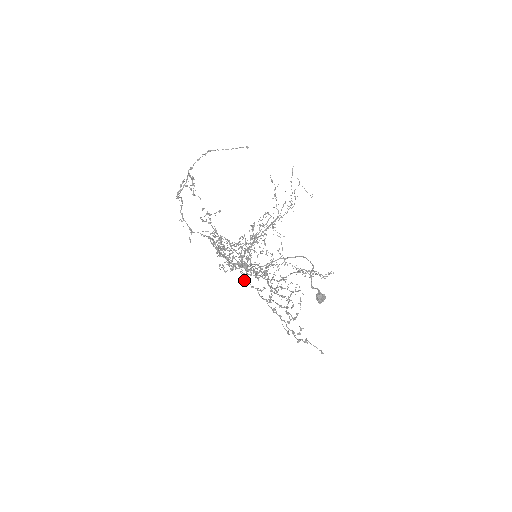
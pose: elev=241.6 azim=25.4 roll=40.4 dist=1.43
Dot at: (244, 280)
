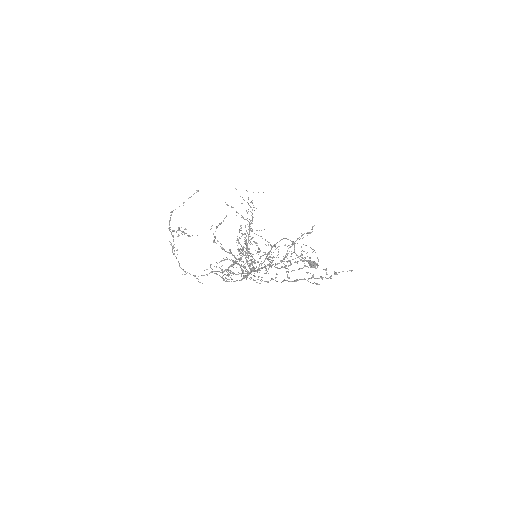
Dot at: occluded
